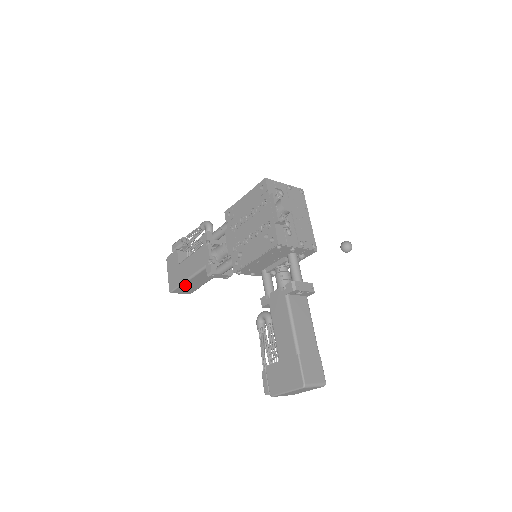
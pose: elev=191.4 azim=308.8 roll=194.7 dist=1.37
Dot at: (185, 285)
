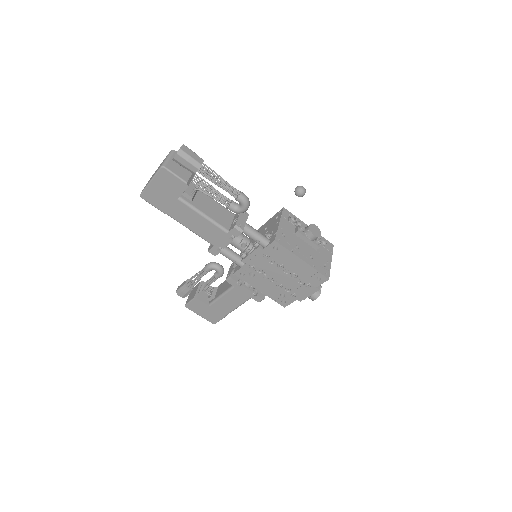
Dot at: occluded
